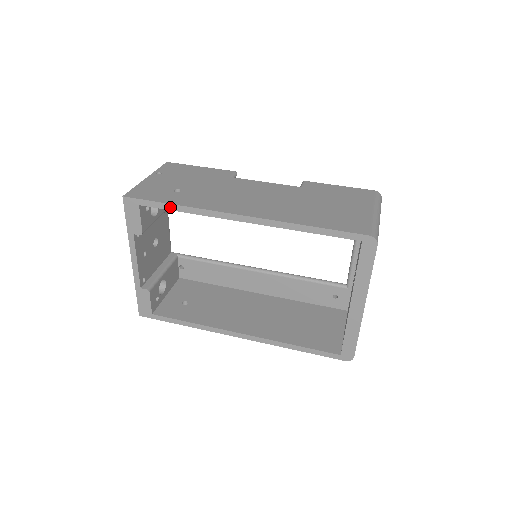
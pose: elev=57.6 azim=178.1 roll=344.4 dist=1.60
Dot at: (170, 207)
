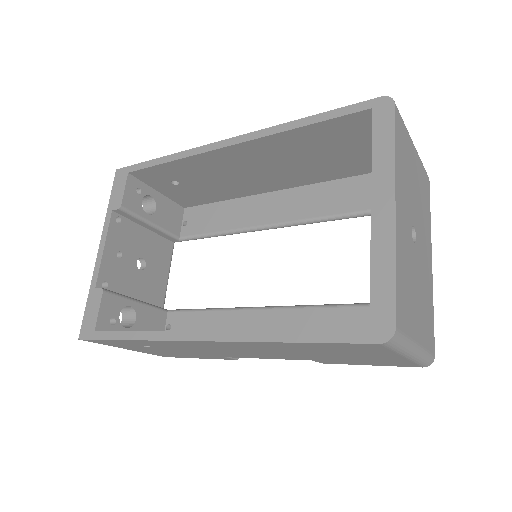
Dot at: (157, 162)
